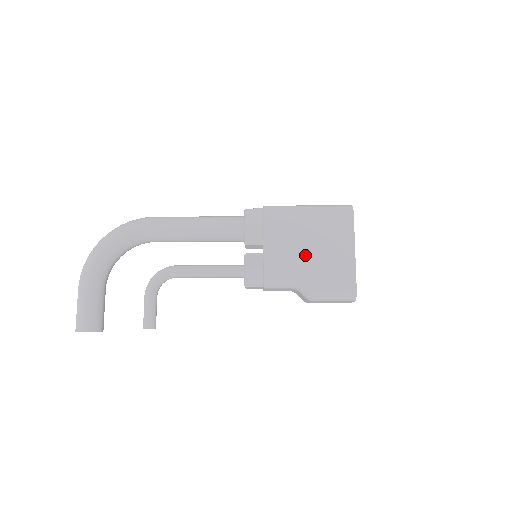
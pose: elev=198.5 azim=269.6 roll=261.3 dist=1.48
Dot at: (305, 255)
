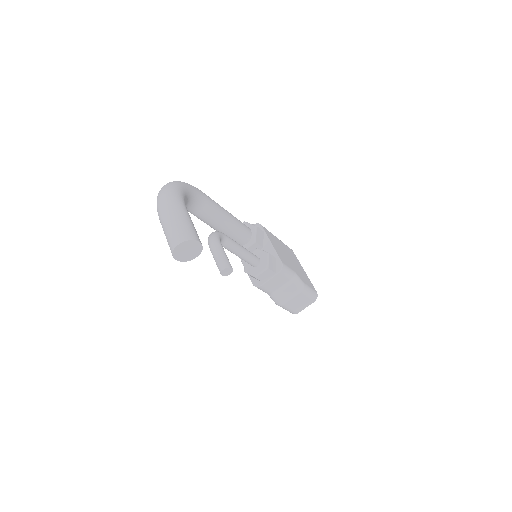
Dot at: (290, 260)
